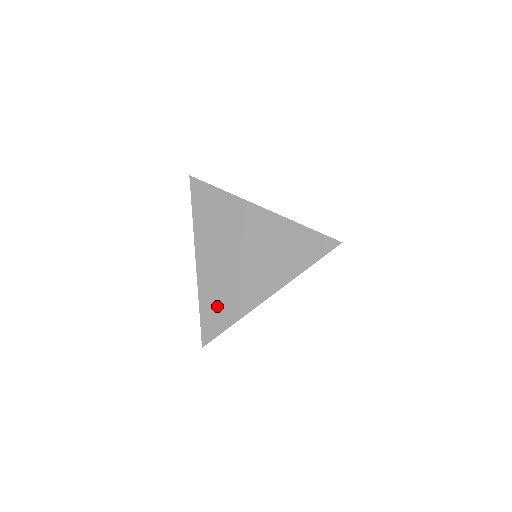
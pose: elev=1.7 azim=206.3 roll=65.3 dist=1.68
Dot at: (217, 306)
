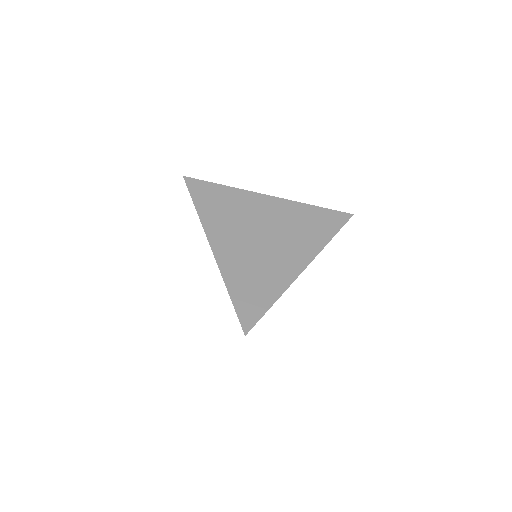
Dot at: (251, 287)
